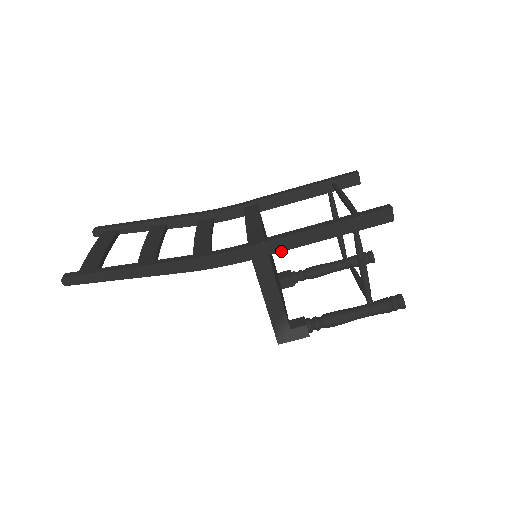
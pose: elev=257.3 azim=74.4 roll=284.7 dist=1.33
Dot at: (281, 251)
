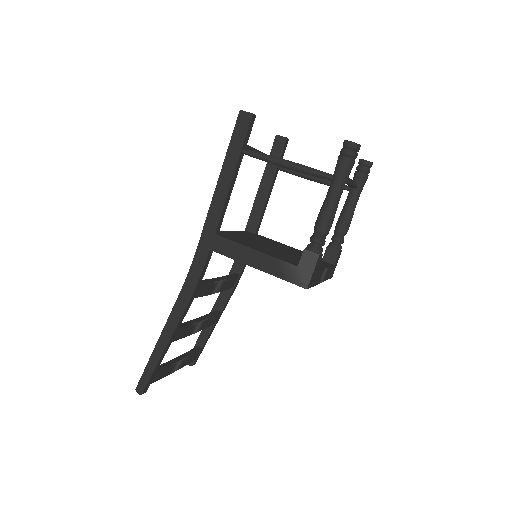
Dot at: (218, 222)
